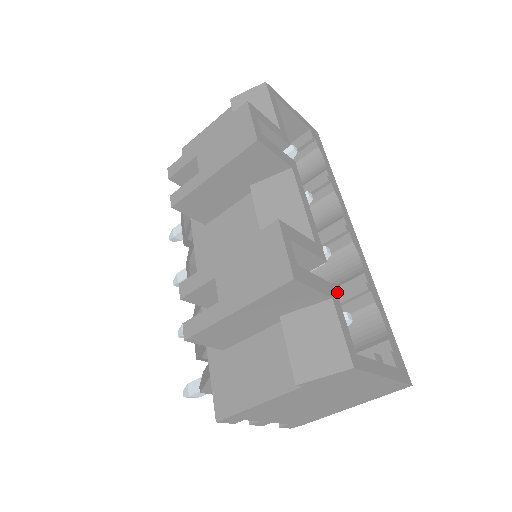
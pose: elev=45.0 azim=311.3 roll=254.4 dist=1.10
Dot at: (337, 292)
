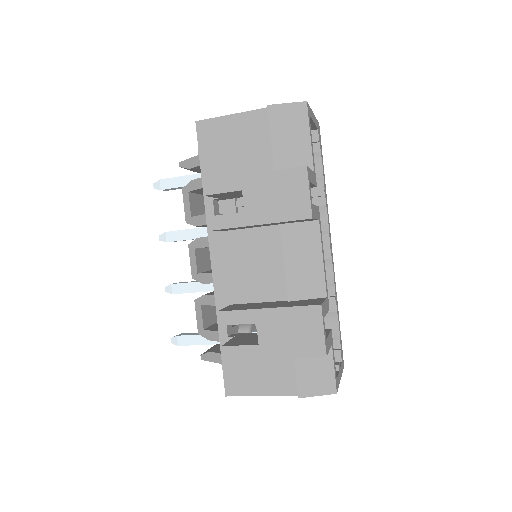
Dot at: occluded
